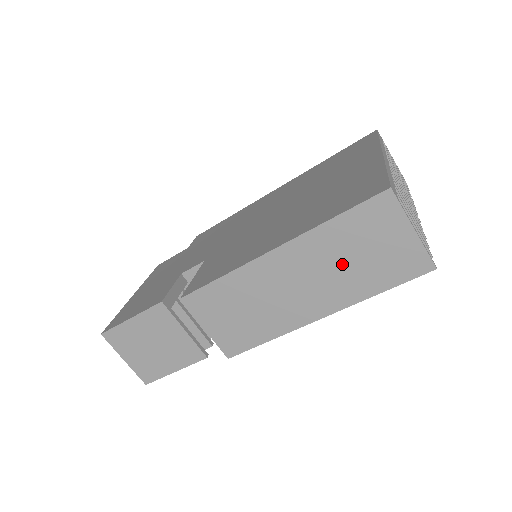
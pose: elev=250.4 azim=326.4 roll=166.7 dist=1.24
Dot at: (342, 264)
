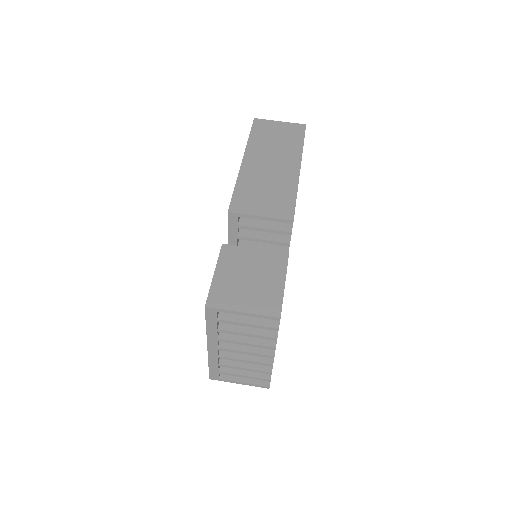
Dot at: (275, 145)
